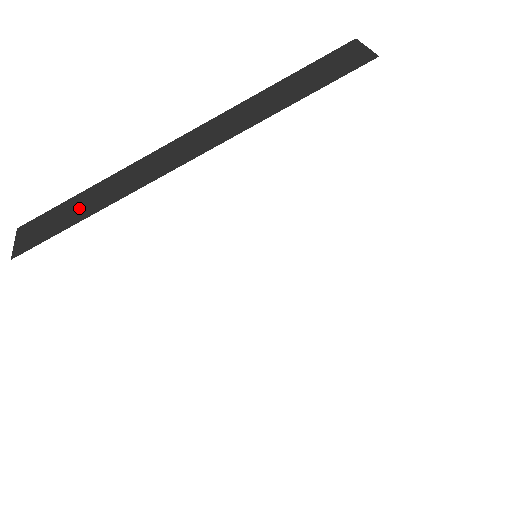
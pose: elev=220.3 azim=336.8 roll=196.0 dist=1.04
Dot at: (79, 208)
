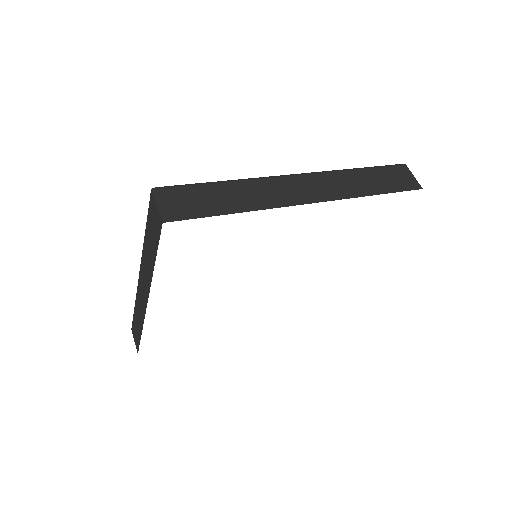
Dot at: (222, 199)
